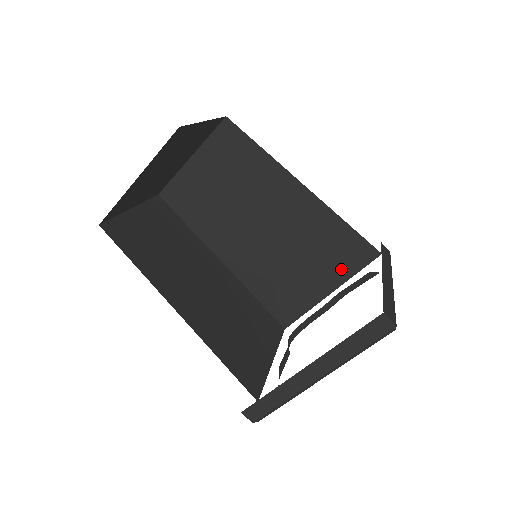
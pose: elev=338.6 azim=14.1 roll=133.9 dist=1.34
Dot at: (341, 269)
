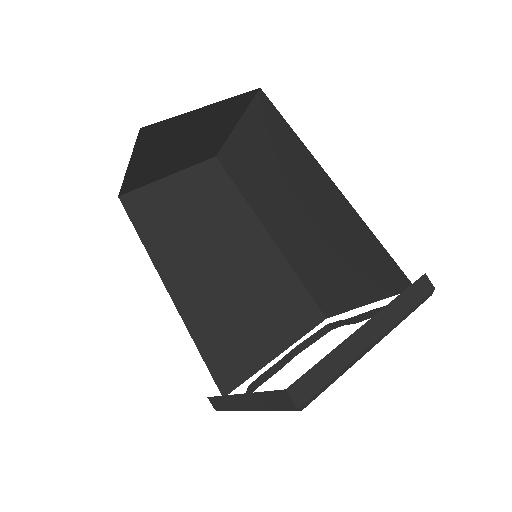
Dot at: (292, 327)
